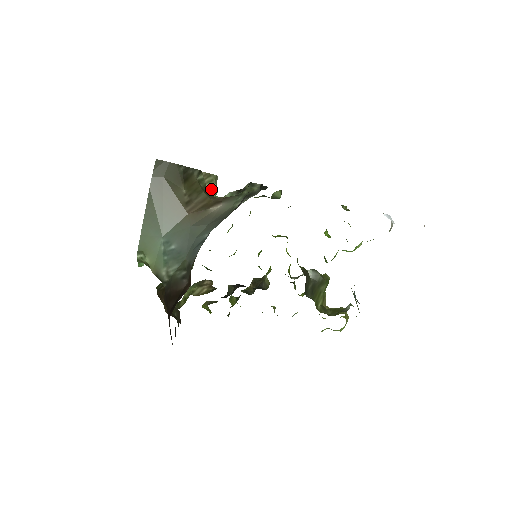
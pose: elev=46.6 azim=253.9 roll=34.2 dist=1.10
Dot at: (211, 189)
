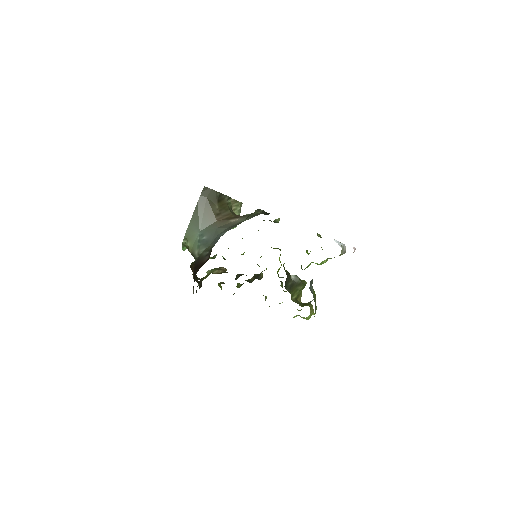
Dot at: (236, 210)
